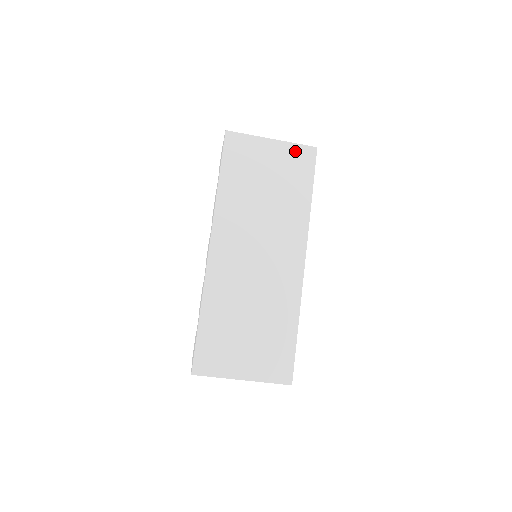
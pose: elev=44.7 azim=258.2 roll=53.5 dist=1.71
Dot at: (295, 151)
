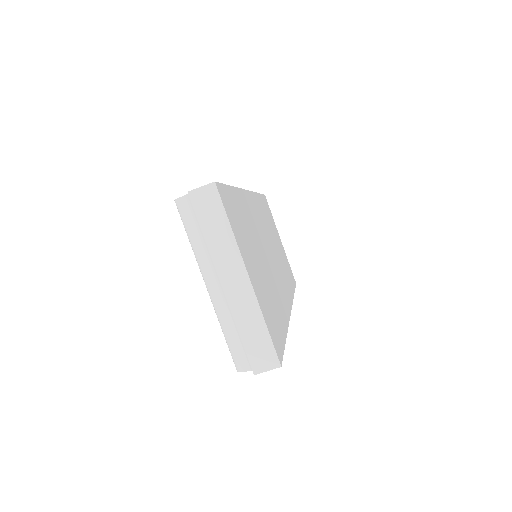
Dot at: (288, 263)
